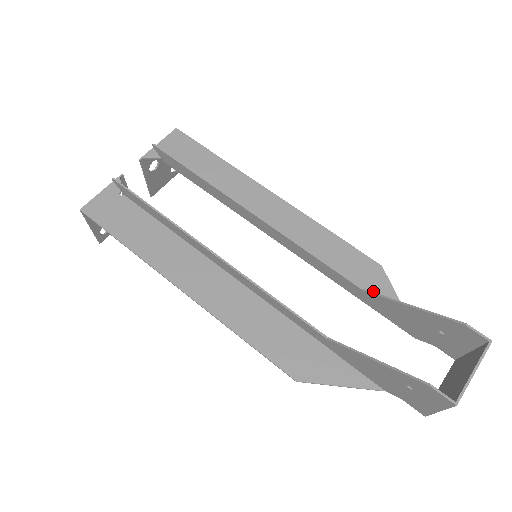
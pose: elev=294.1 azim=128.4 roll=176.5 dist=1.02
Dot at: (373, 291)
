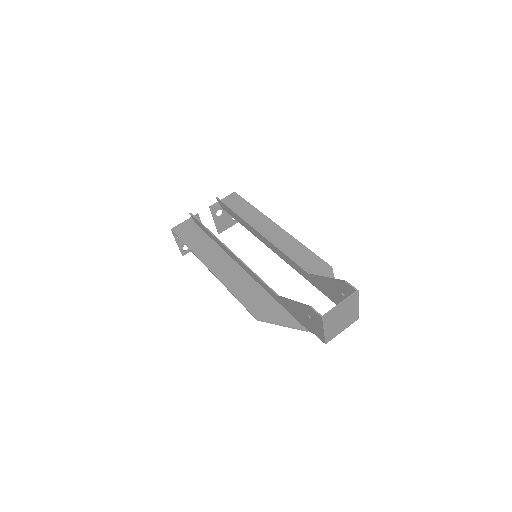
Dot at: occluded
